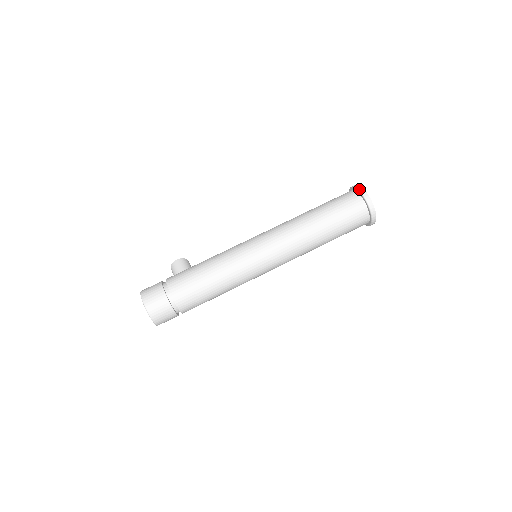
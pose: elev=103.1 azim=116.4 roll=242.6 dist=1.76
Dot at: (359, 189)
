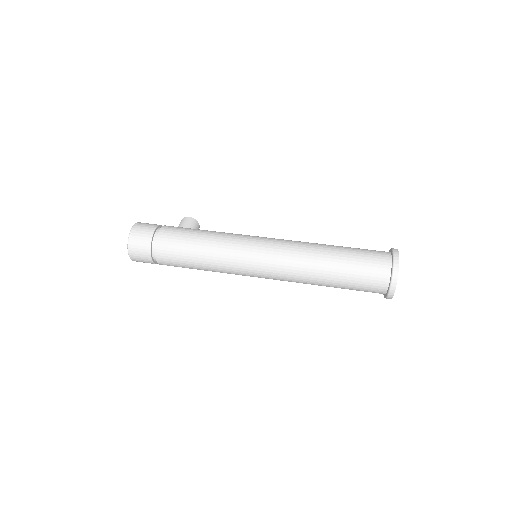
Dot at: (394, 253)
